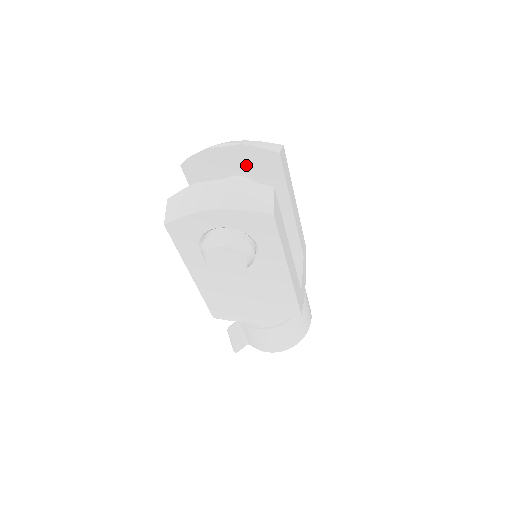
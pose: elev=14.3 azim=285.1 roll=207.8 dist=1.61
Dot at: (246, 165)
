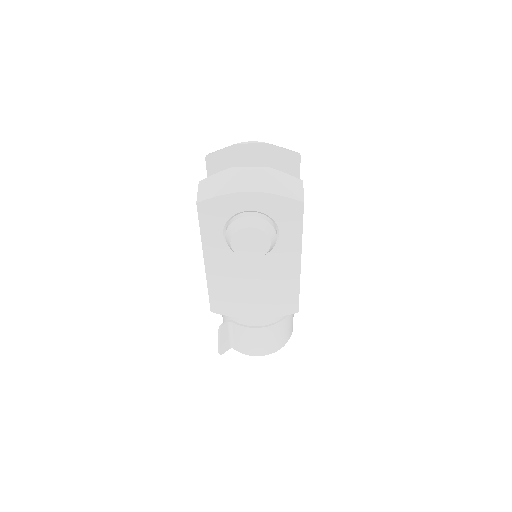
Dot at: (267, 164)
